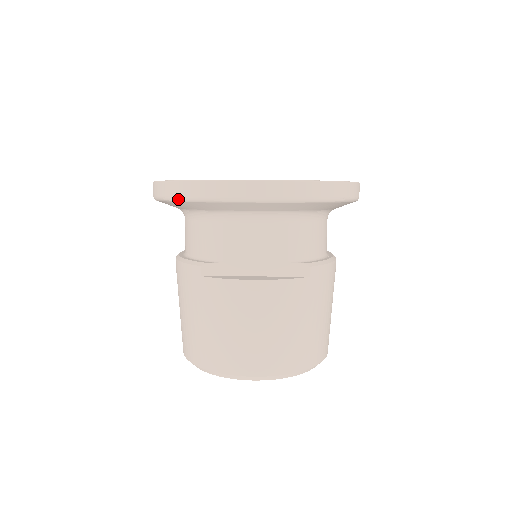
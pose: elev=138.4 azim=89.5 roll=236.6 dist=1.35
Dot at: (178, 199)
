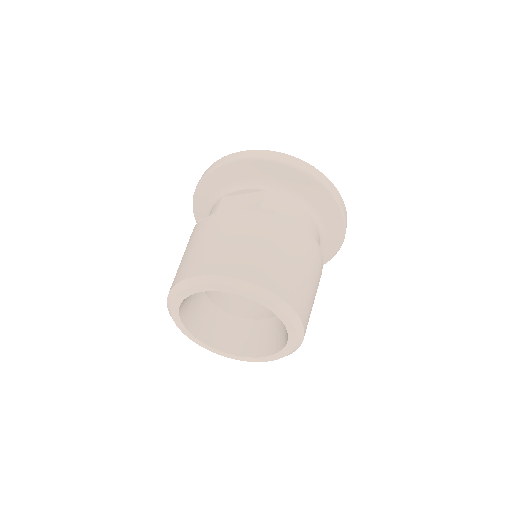
Dot at: (198, 184)
